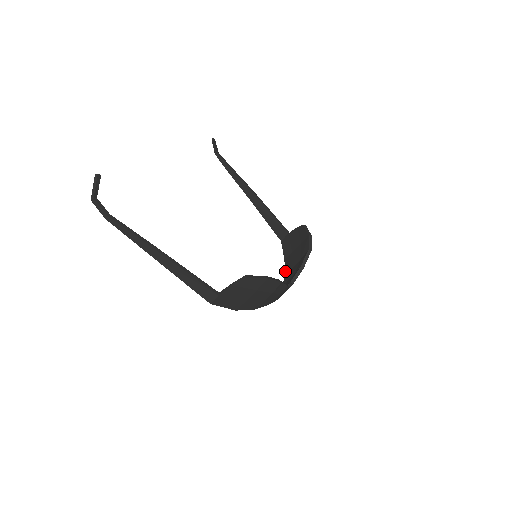
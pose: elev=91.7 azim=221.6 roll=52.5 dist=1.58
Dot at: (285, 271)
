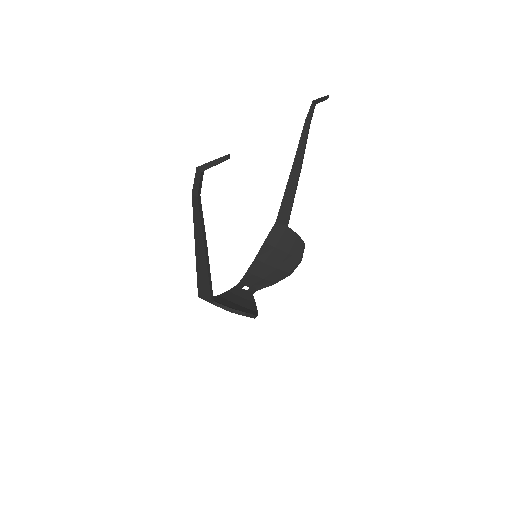
Dot at: (257, 256)
